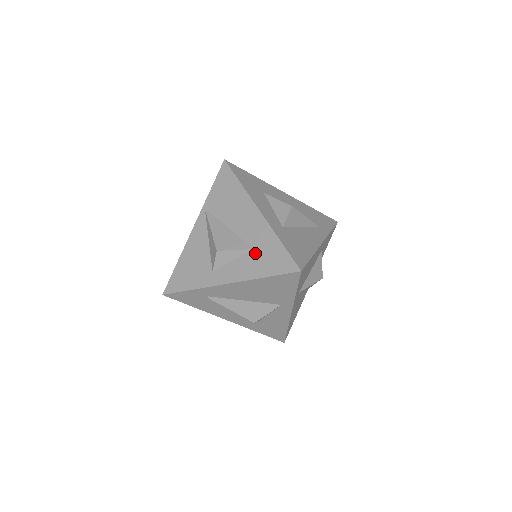
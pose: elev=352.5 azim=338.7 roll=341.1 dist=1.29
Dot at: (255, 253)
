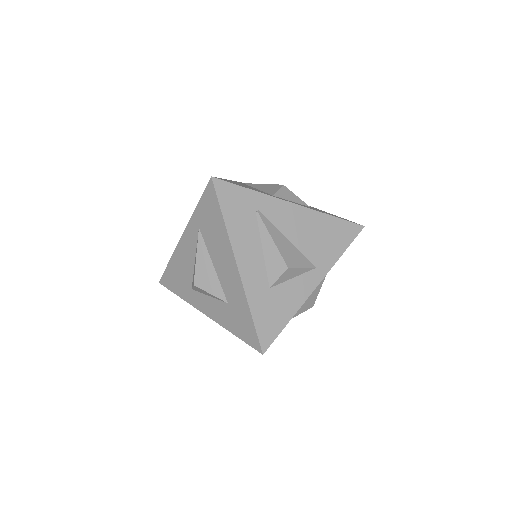
Dot at: (313, 208)
